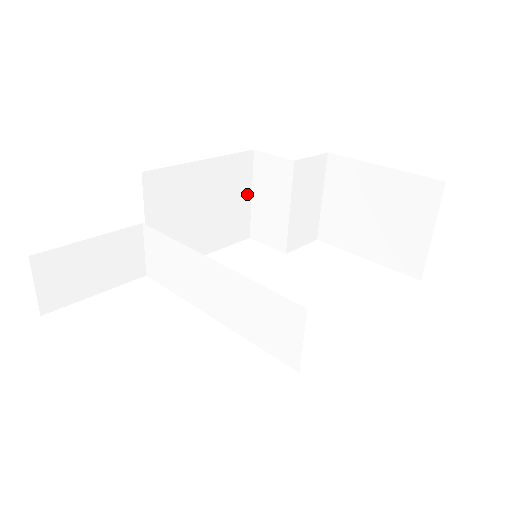
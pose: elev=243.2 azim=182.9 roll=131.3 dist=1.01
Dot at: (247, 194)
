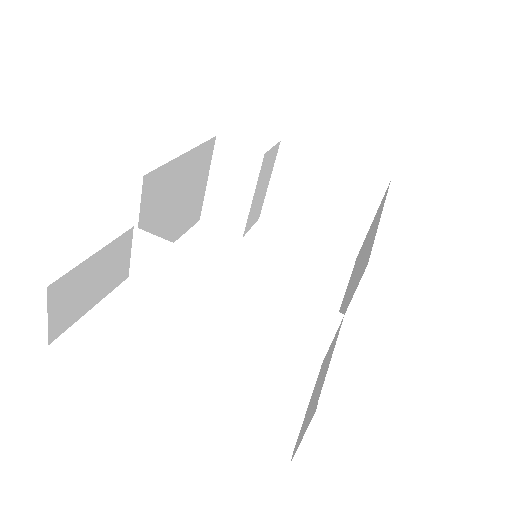
Dot at: (205, 179)
